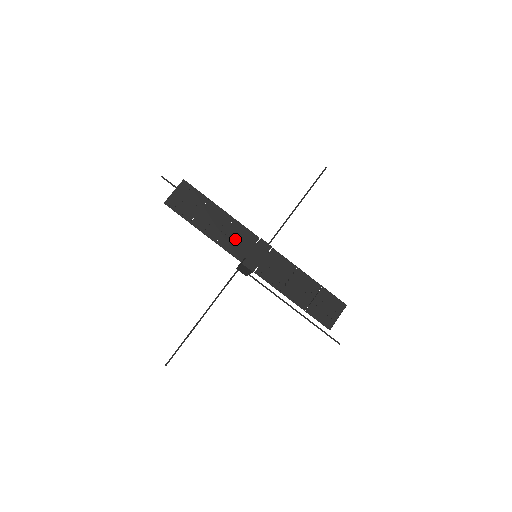
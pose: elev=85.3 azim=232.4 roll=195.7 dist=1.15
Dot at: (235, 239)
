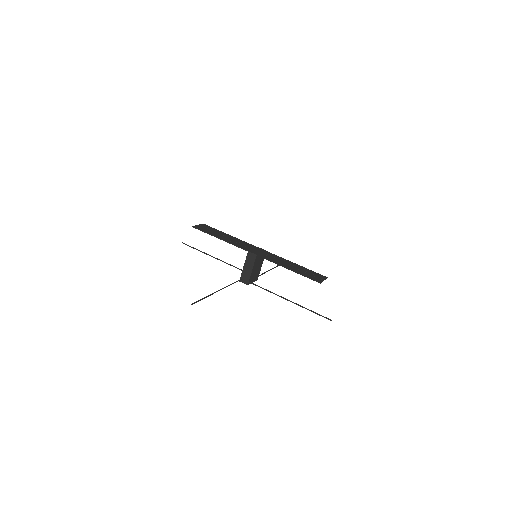
Dot at: (241, 244)
